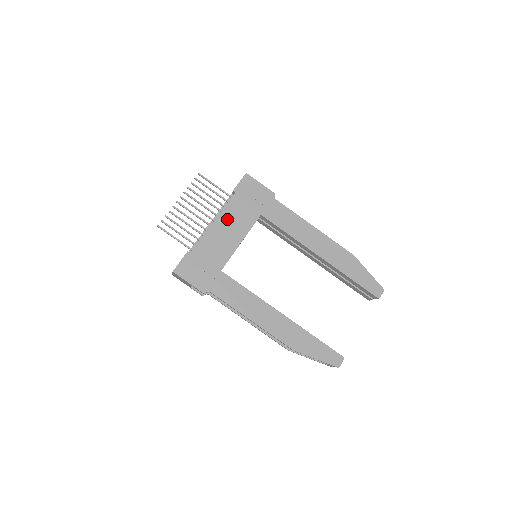
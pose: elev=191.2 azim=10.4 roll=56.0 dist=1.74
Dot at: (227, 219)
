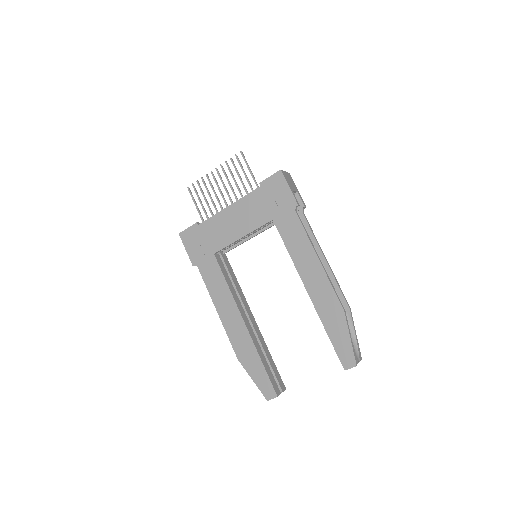
Dot at: (241, 209)
